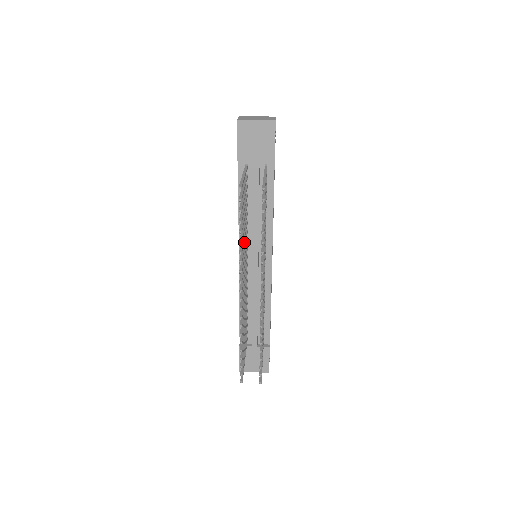
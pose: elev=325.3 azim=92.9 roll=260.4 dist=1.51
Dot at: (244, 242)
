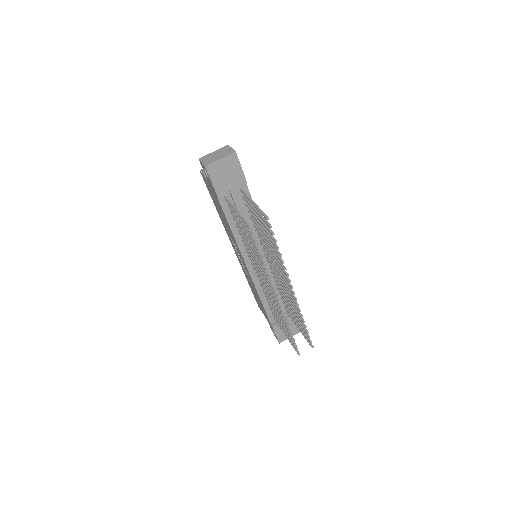
Dot at: occluded
